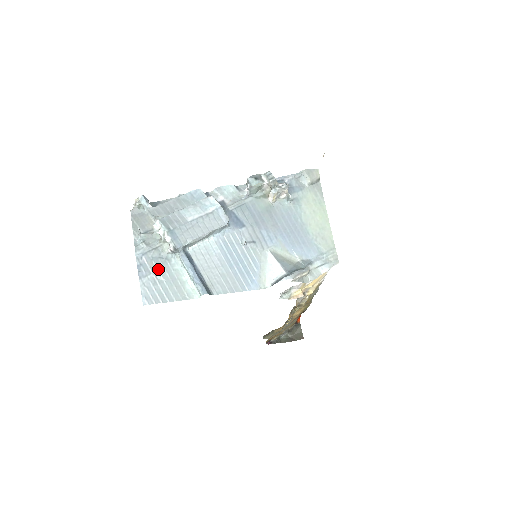
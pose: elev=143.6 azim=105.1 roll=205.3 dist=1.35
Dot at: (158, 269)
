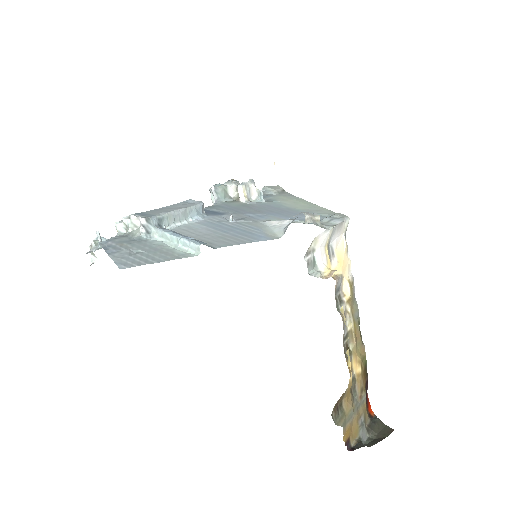
Dot at: (132, 247)
